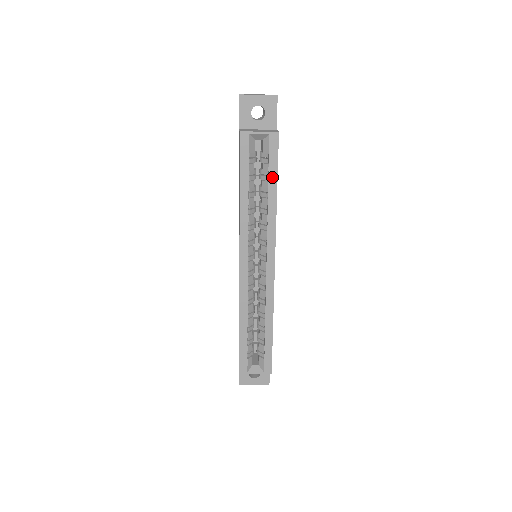
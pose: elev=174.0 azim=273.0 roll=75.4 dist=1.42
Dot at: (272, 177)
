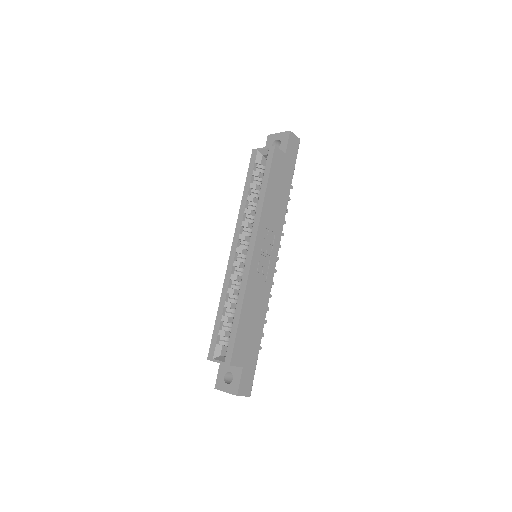
Dot at: (265, 178)
